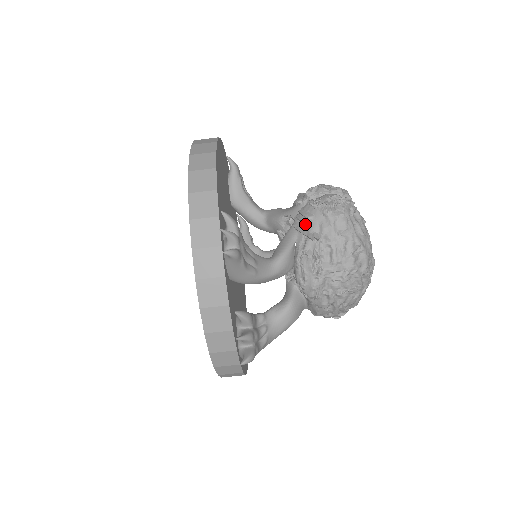
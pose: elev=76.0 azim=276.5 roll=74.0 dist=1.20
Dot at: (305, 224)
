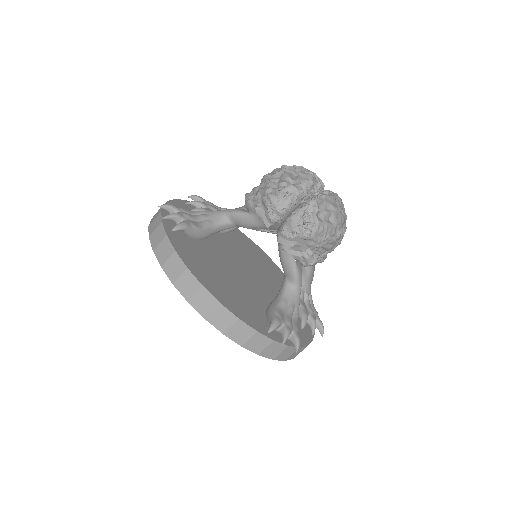
Dot at: (293, 248)
